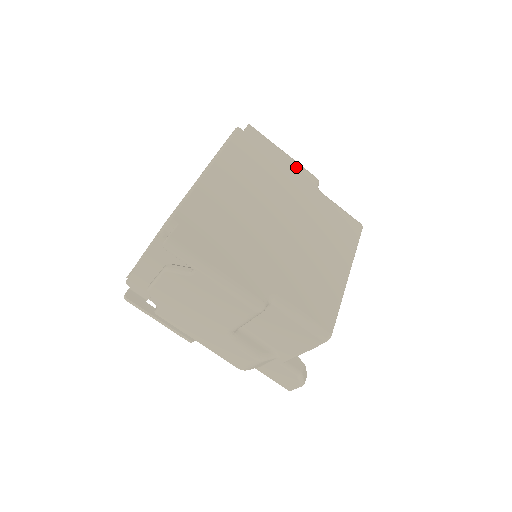
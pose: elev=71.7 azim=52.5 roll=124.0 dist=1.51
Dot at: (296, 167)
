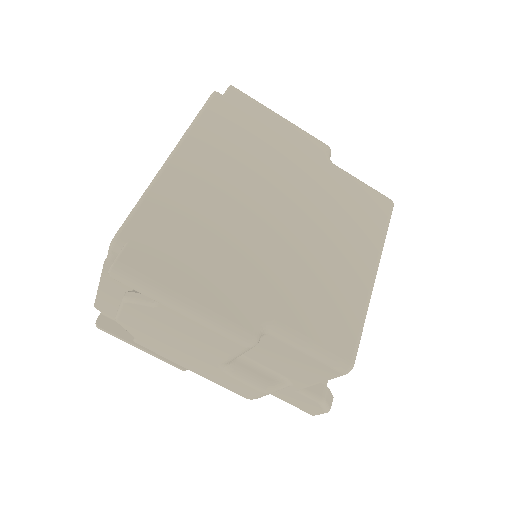
Dot at: (298, 135)
